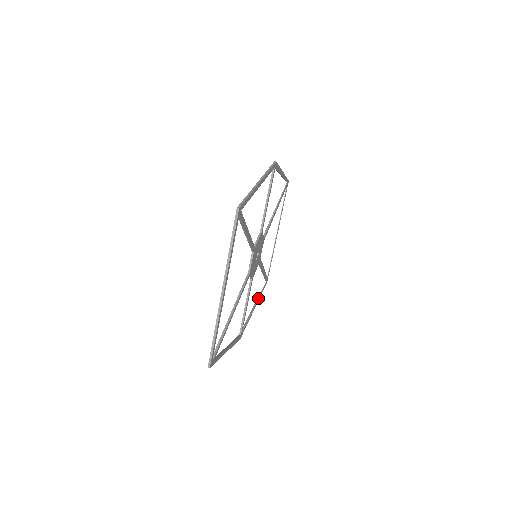
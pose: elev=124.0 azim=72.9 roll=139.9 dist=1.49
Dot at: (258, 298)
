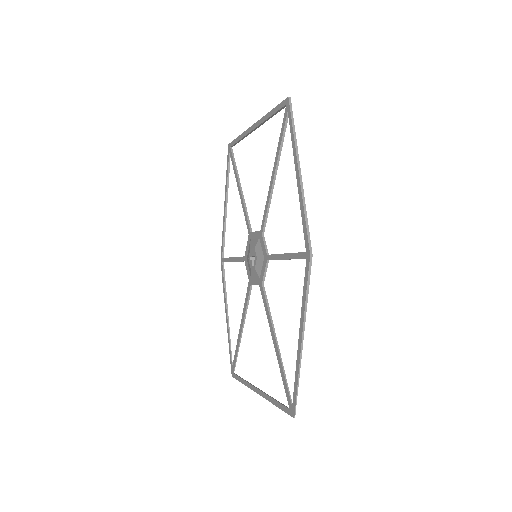
Dot at: (297, 356)
